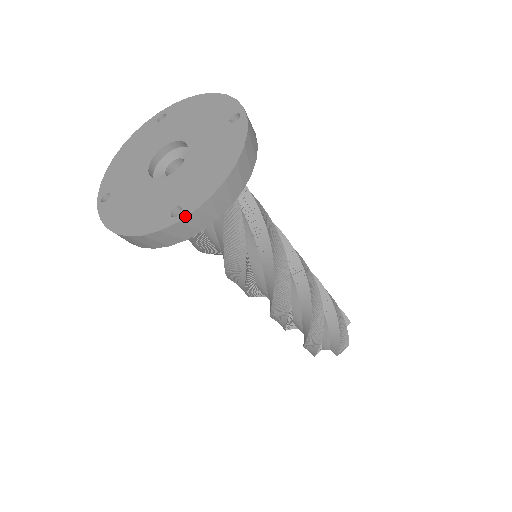
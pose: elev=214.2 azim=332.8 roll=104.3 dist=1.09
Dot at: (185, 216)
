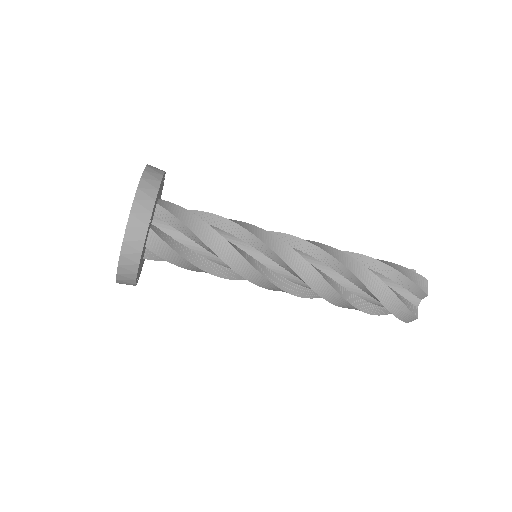
Dot at: (131, 207)
